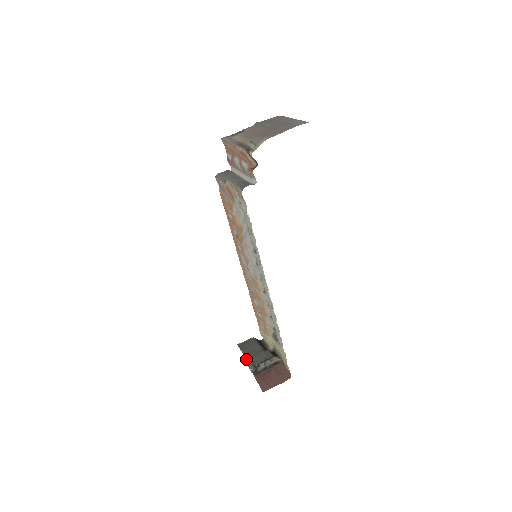
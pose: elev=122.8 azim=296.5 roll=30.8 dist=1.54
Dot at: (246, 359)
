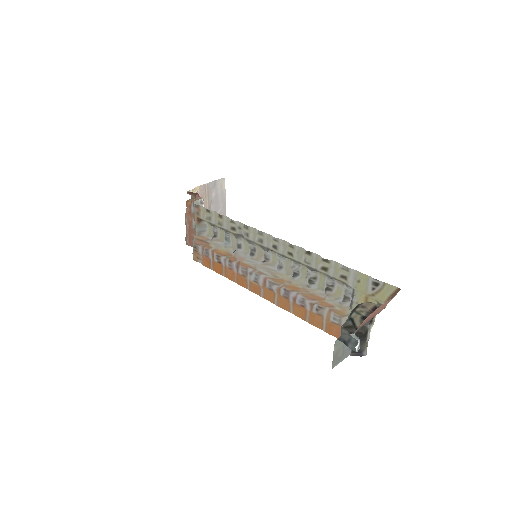
Dot at: (337, 340)
